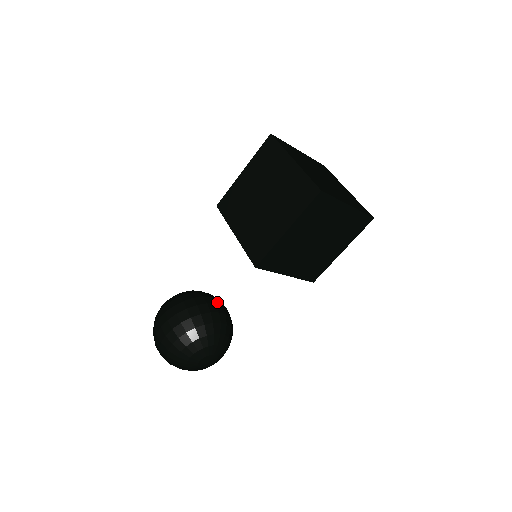
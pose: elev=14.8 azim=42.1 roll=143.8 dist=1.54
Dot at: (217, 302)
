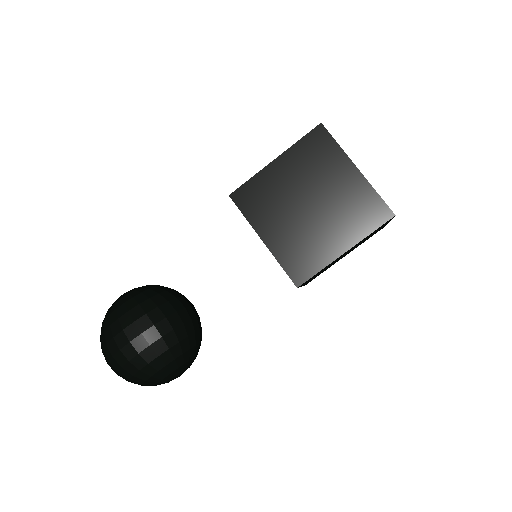
Dot at: (189, 302)
